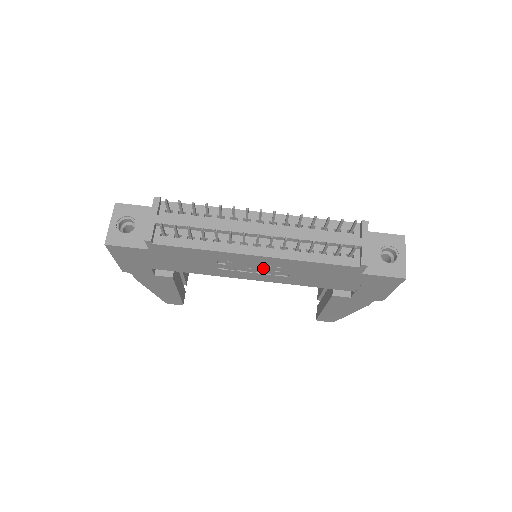
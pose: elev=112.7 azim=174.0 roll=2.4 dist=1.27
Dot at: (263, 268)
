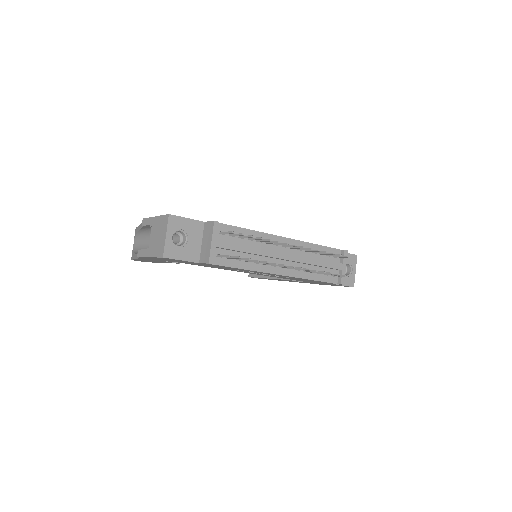
Dot at: occluded
